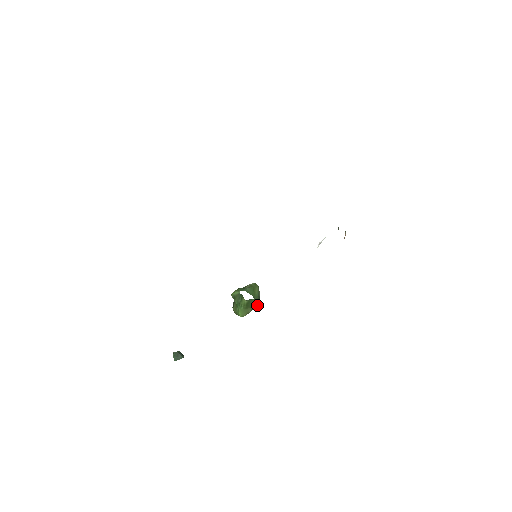
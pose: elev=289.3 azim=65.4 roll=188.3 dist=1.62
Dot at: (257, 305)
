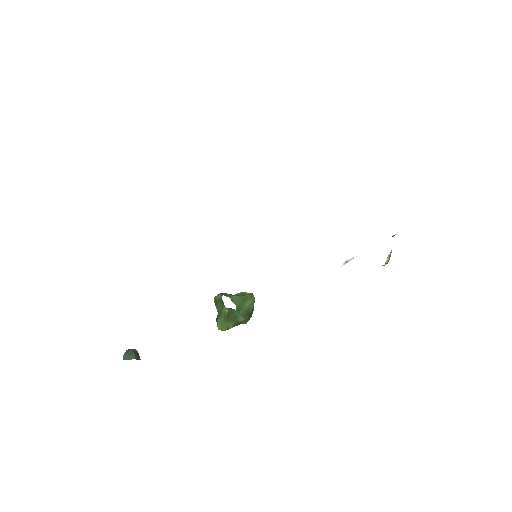
Dot at: (245, 322)
